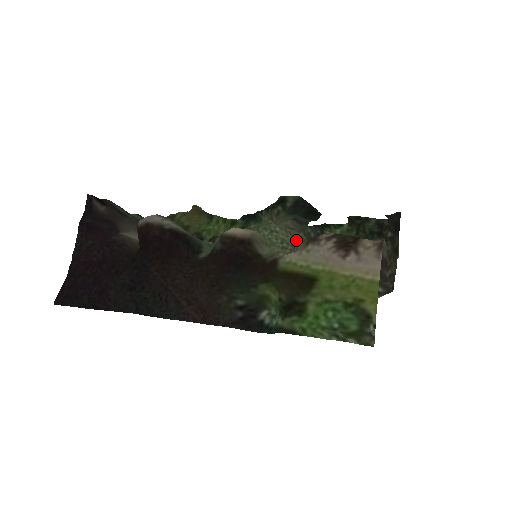
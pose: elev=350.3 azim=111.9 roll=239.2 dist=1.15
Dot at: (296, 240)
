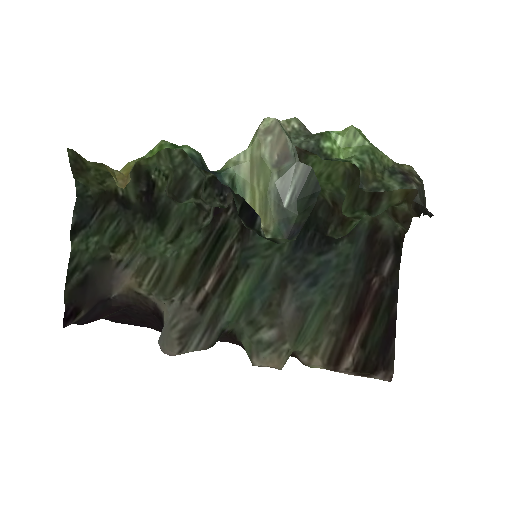
Dot at: occluded
